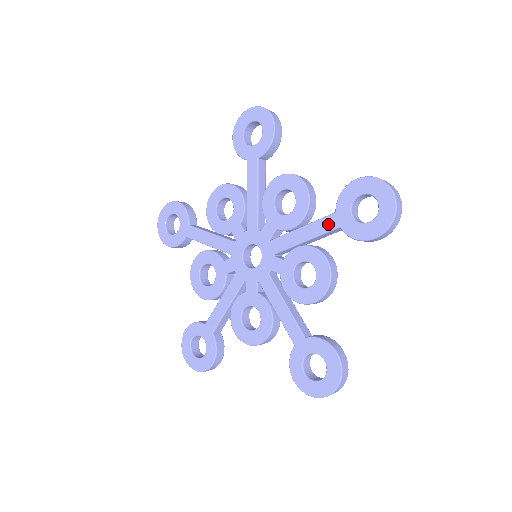
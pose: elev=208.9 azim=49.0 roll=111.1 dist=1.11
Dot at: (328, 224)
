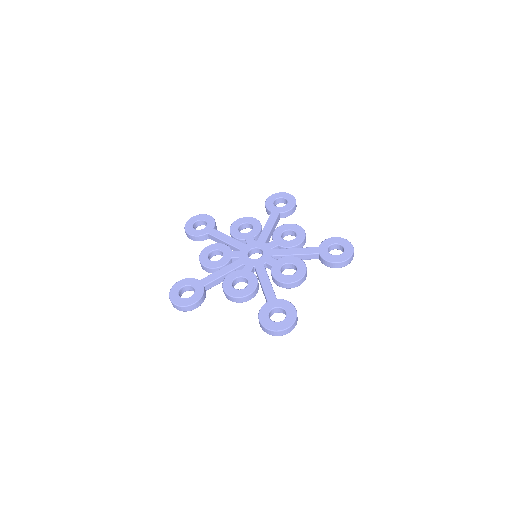
Dot at: (313, 250)
